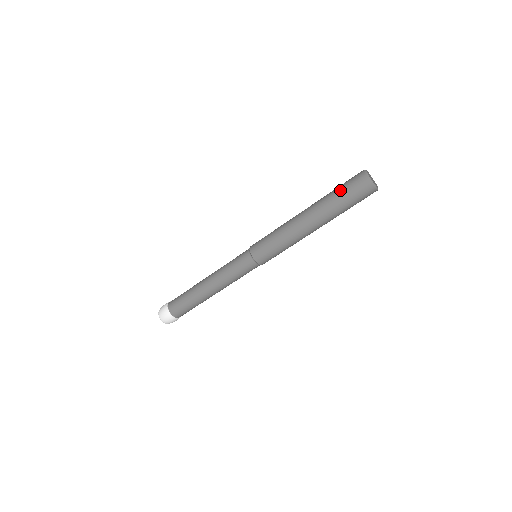
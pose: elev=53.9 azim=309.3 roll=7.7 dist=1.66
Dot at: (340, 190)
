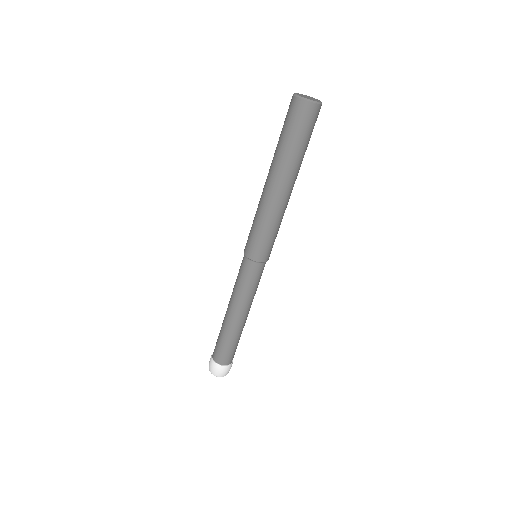
Dot at: (288, 135)
